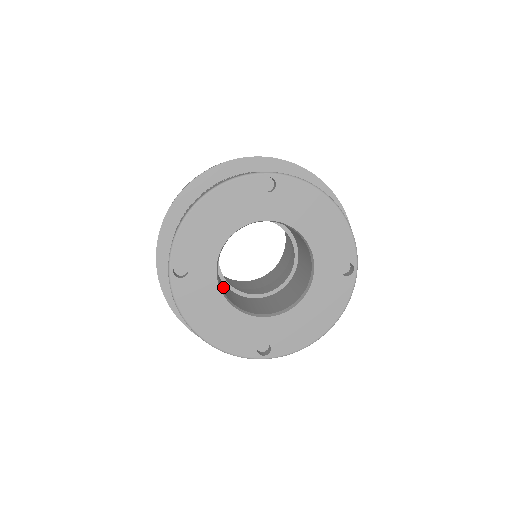
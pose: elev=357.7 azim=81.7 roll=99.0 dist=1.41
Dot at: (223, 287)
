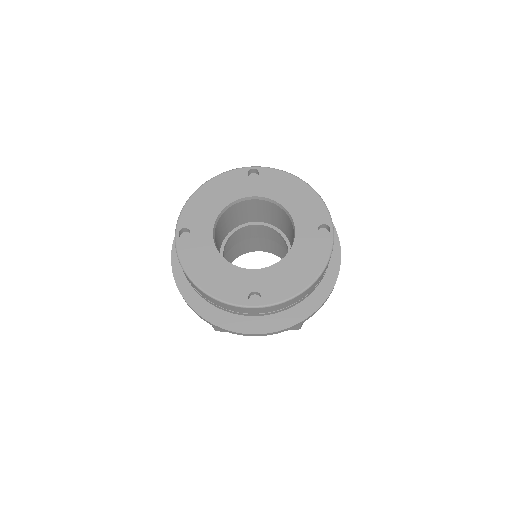
Dot at: occluded
